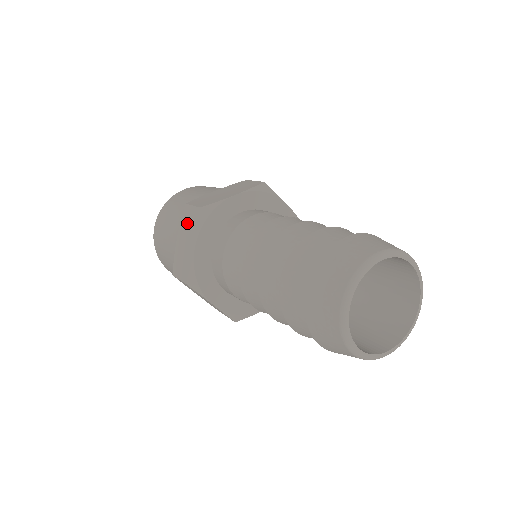
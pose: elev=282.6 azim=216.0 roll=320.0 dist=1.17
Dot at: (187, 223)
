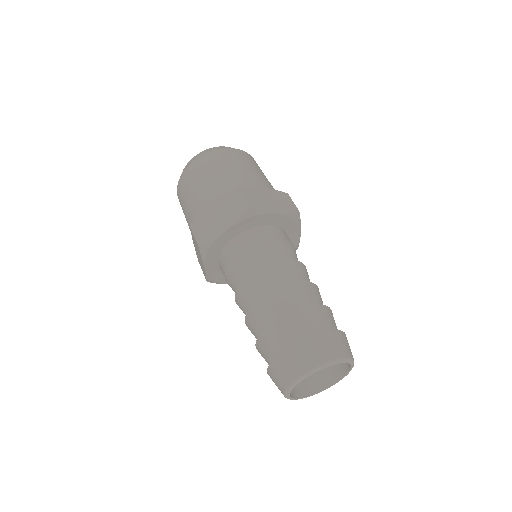
Dot at: (230, 205)
